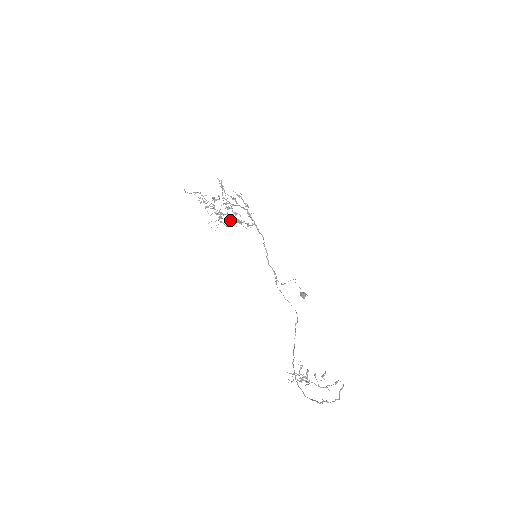
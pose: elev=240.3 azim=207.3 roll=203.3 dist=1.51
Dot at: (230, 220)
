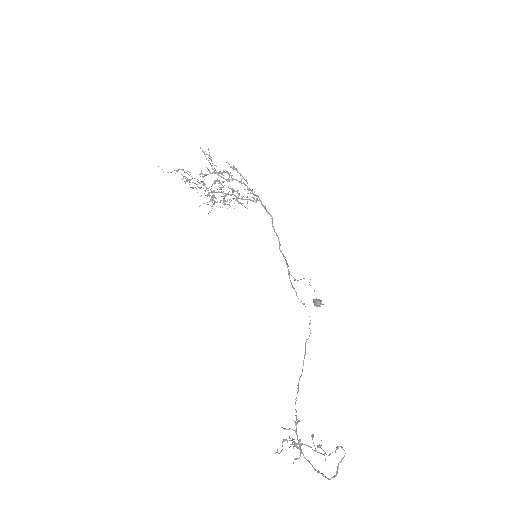
Dot at: (225, 201)
